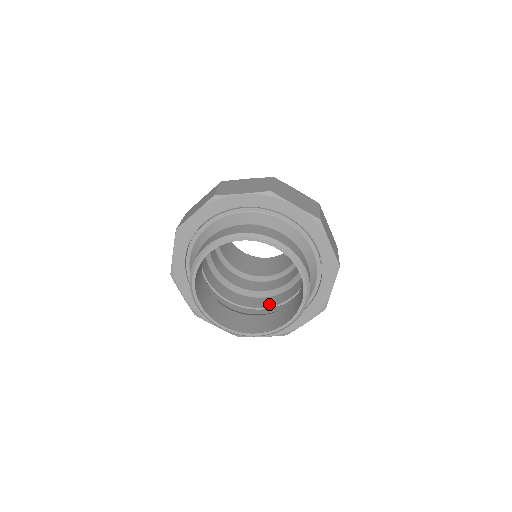
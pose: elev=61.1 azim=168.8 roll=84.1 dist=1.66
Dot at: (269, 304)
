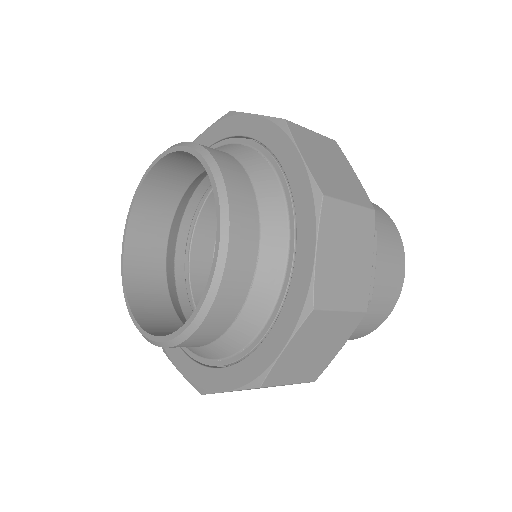
Dot at: occluded
